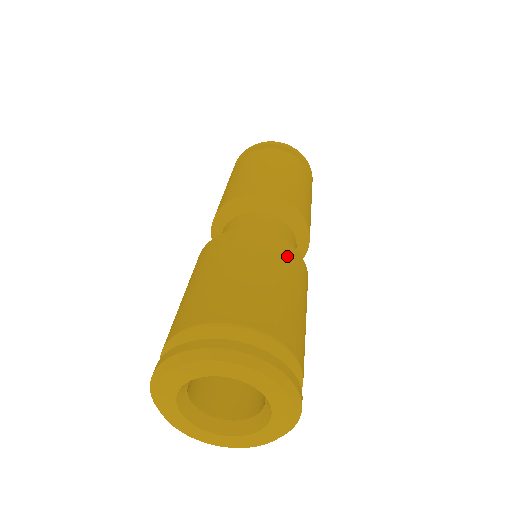
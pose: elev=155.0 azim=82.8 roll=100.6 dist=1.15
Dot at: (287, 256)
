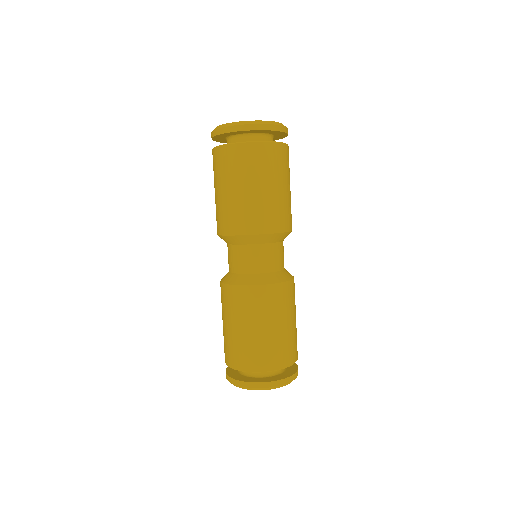
Dot at: (284, 297)
